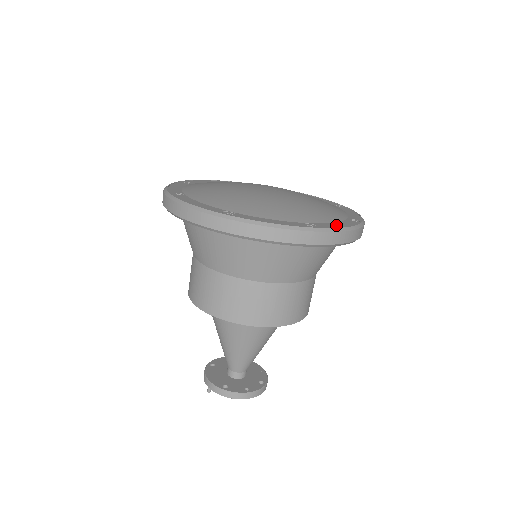
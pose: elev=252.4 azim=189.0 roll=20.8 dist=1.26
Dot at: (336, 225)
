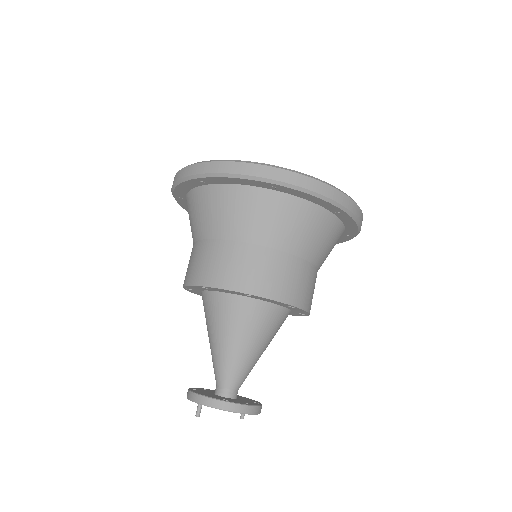
Dot at: occluded
